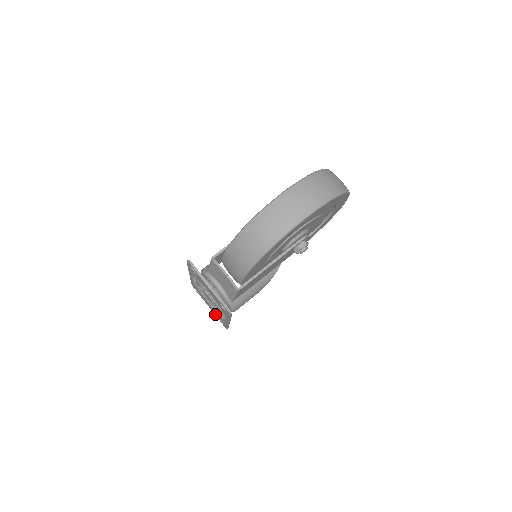
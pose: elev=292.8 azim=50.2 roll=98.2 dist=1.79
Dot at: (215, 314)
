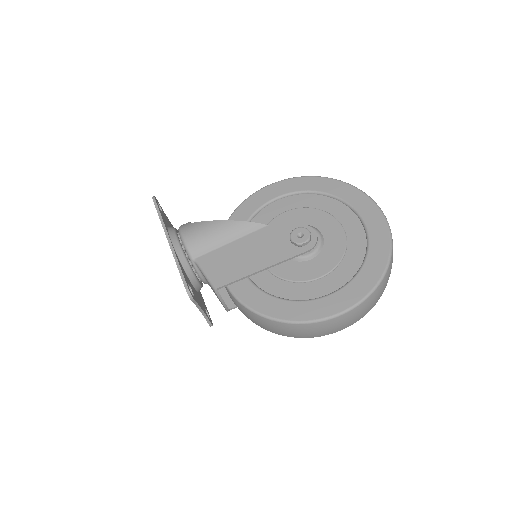
Dot at: occluded
